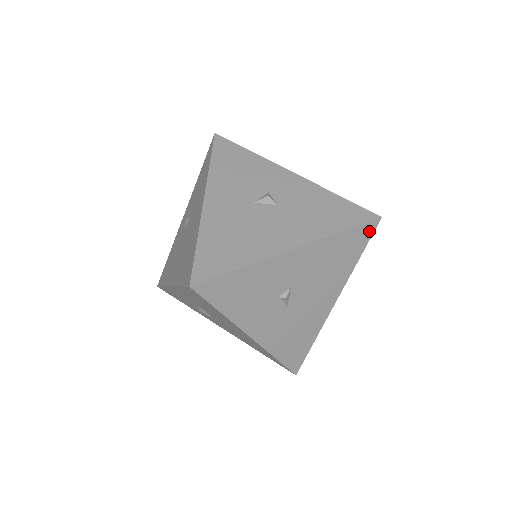
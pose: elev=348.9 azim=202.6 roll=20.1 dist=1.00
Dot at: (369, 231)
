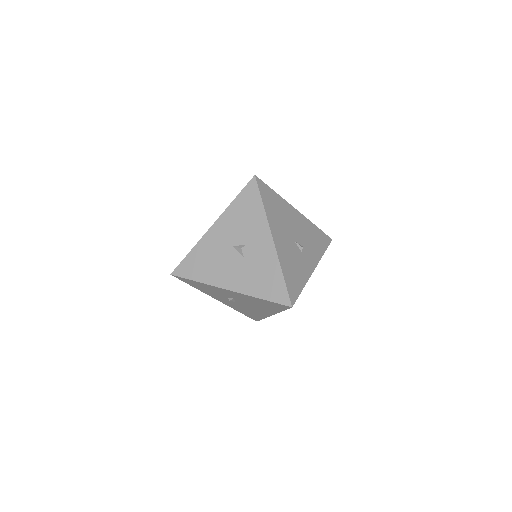
Dot at: (284, 307)
